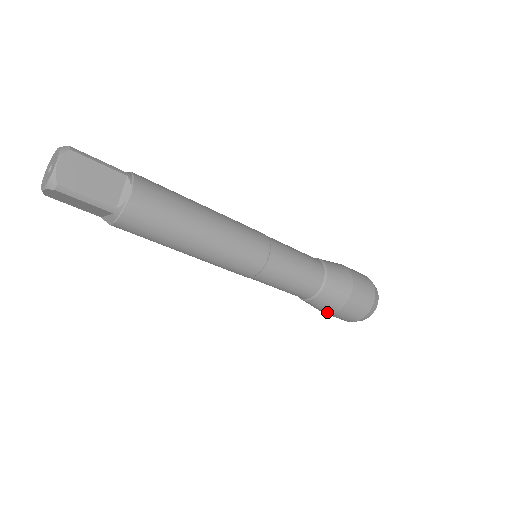
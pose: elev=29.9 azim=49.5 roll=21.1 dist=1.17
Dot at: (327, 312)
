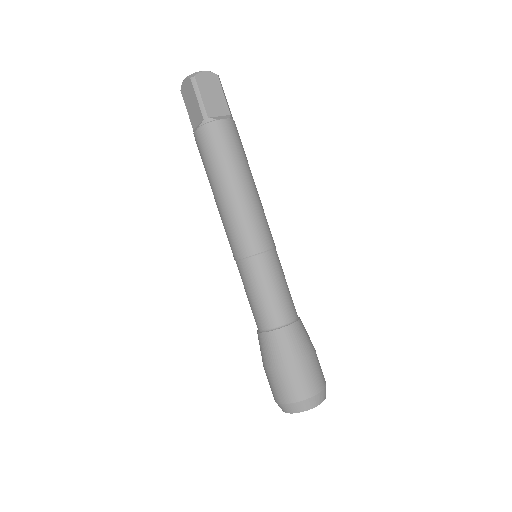
Dot at: (305, 353)
